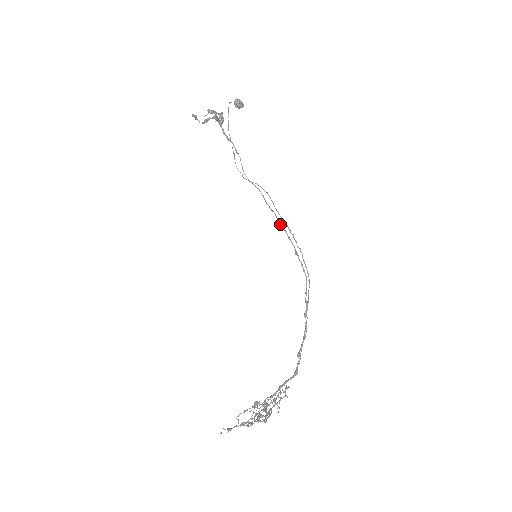
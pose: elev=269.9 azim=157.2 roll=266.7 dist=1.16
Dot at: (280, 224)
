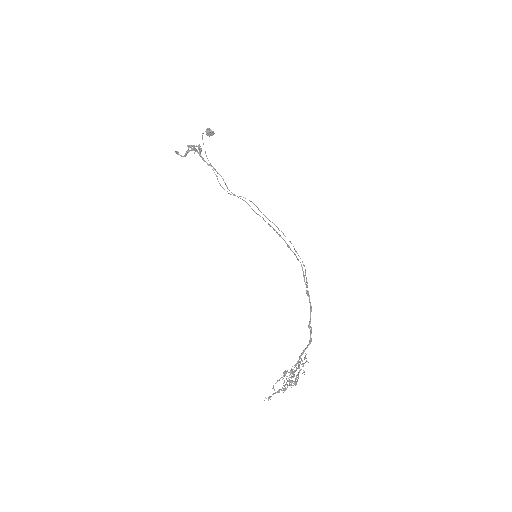
Dot at: occluded
